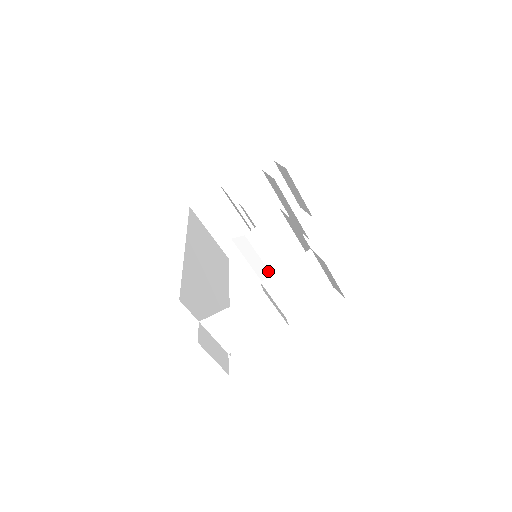
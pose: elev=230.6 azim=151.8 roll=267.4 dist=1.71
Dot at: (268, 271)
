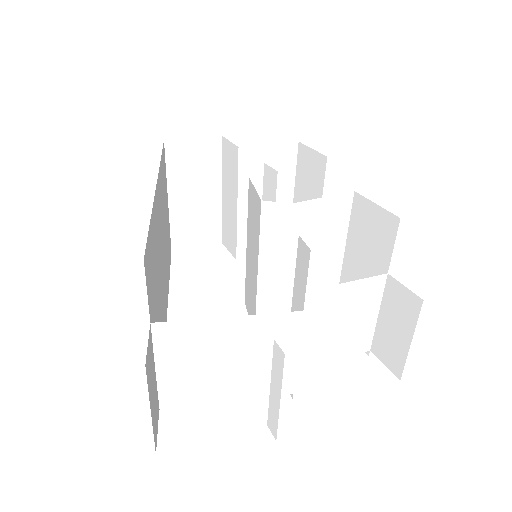
Dot at: (281, 285)
